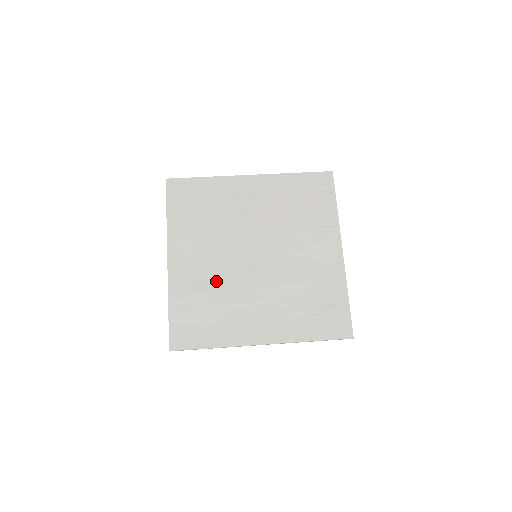
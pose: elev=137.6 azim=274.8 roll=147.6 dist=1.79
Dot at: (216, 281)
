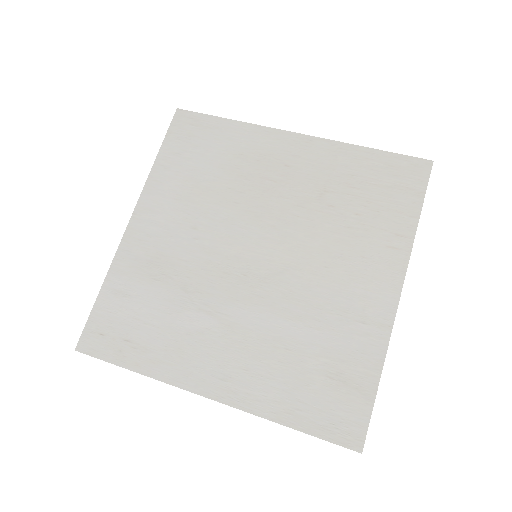
Dot at: (181, 273)
